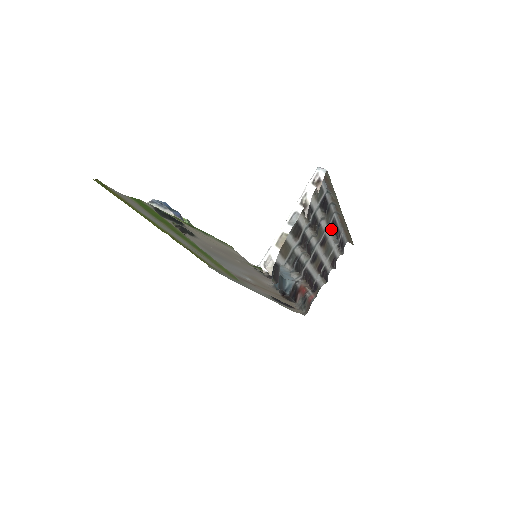
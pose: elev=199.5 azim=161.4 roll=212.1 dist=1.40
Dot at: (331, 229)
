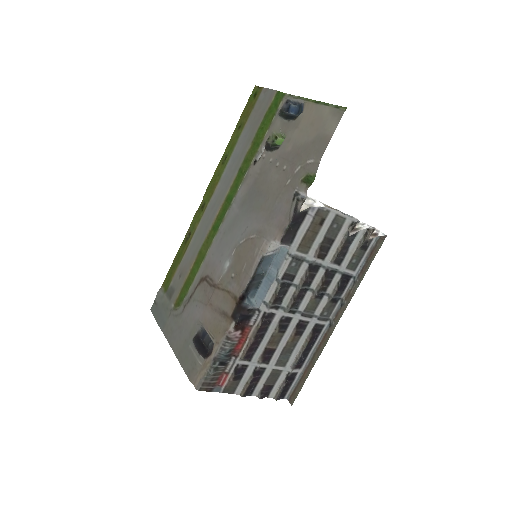
Dot at: (313, 331)
